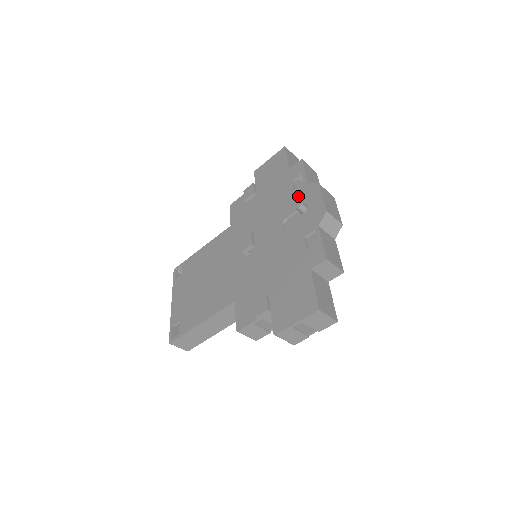
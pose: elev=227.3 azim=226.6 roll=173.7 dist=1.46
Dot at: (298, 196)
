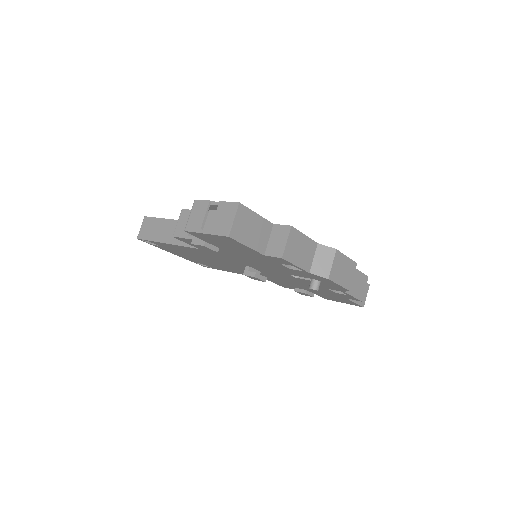
Dot at: (301, 274)
